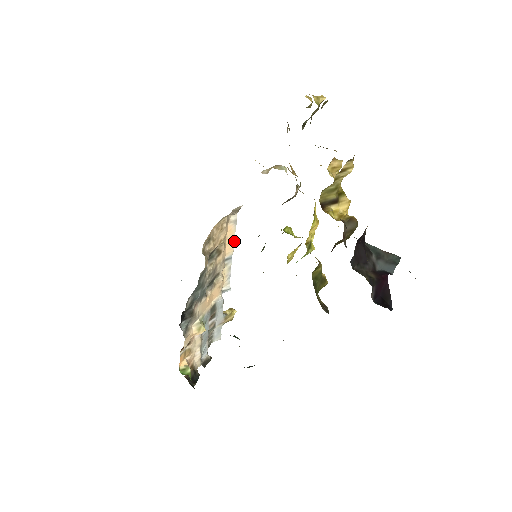
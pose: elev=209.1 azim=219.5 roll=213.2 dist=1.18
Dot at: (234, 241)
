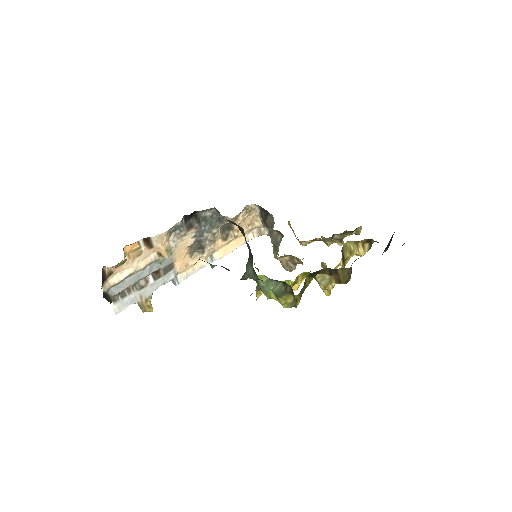
Dot at: (229, 252)
